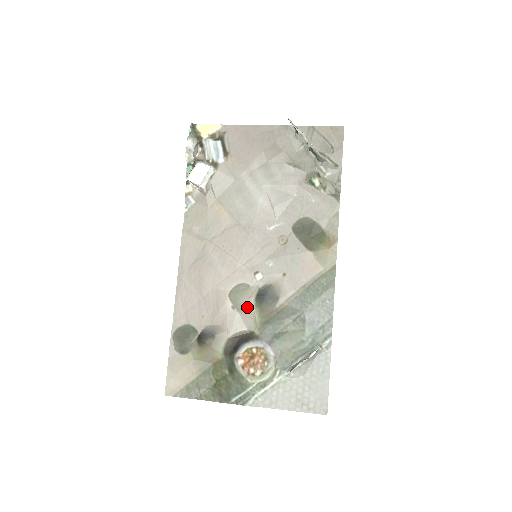
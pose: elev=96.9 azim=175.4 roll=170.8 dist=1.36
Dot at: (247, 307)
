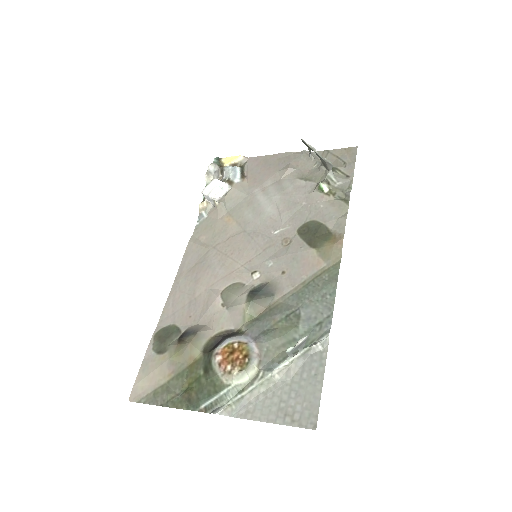
Dot at: (237, 303)
